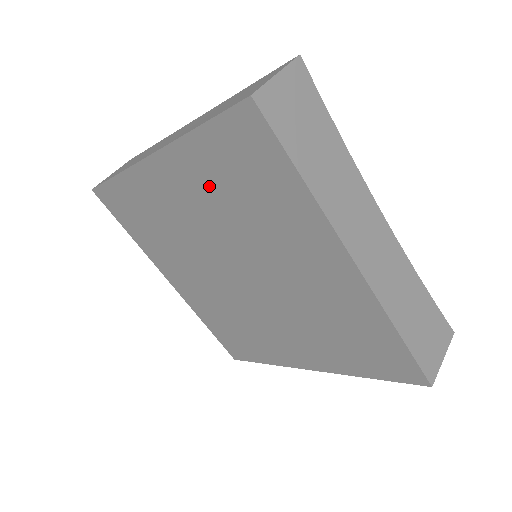
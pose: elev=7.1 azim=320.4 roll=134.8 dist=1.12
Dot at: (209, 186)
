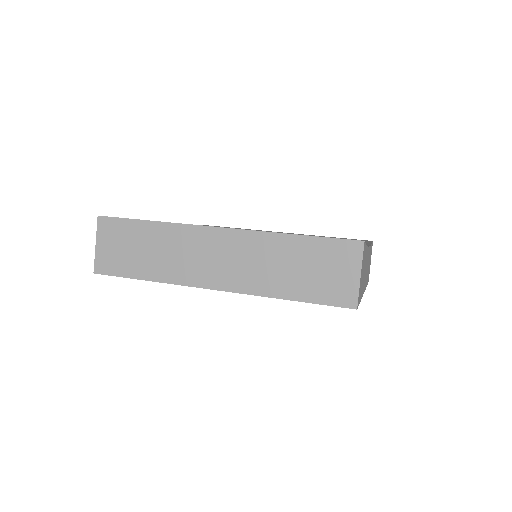
Dot at: occluded
